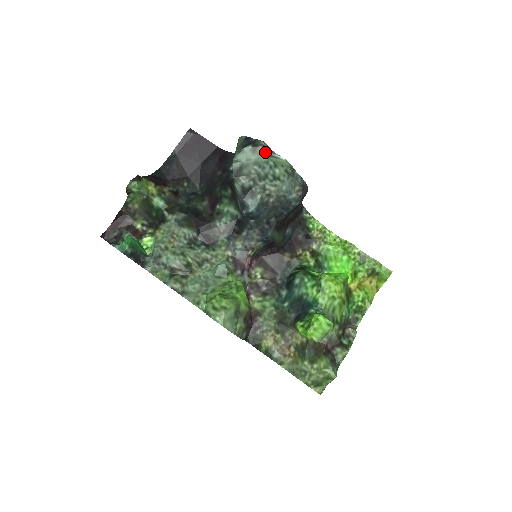
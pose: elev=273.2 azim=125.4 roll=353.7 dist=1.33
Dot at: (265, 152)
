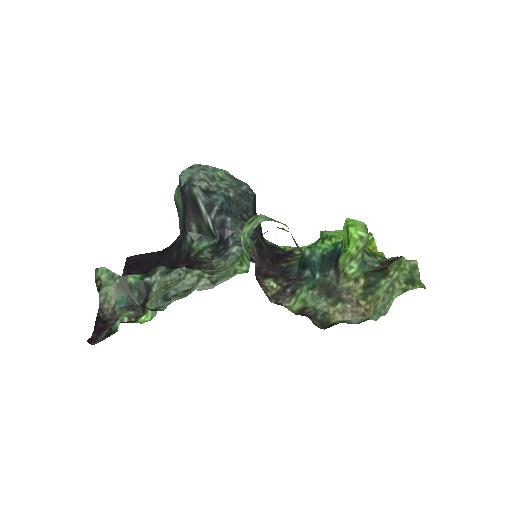
Dot at: (200, 165)
